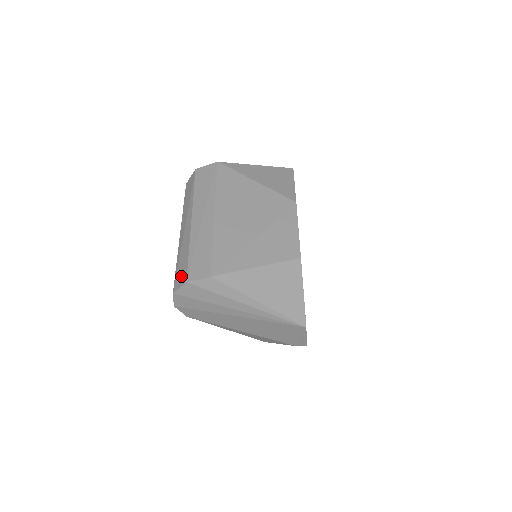
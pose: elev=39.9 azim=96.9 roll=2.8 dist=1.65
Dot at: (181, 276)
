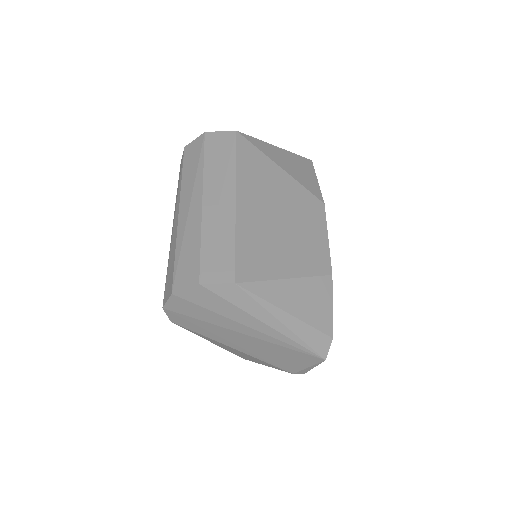
Dot at: (188, 273)
